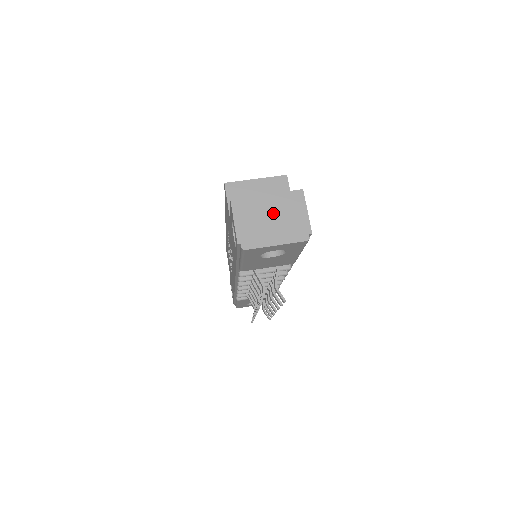
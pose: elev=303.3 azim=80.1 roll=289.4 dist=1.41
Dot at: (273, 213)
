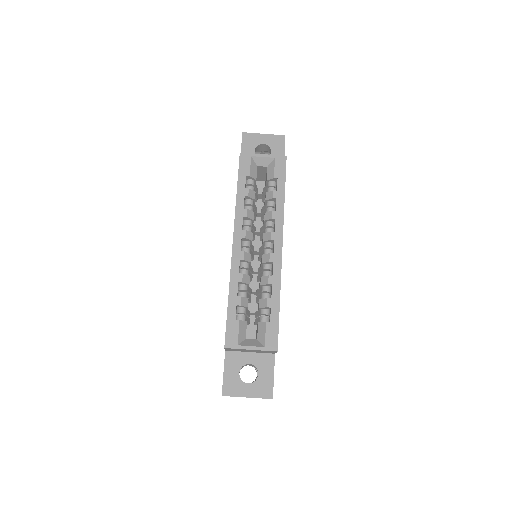
Dot at: occluded
